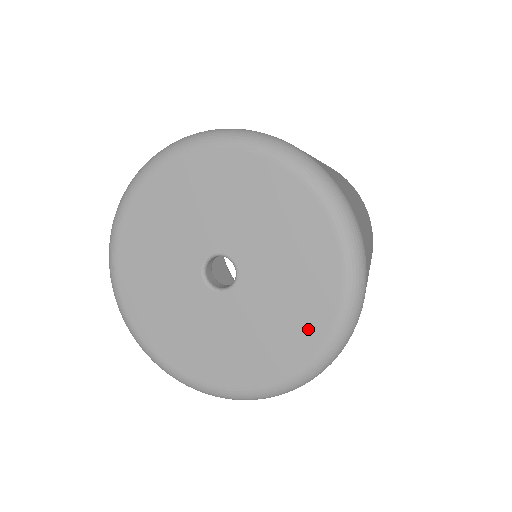
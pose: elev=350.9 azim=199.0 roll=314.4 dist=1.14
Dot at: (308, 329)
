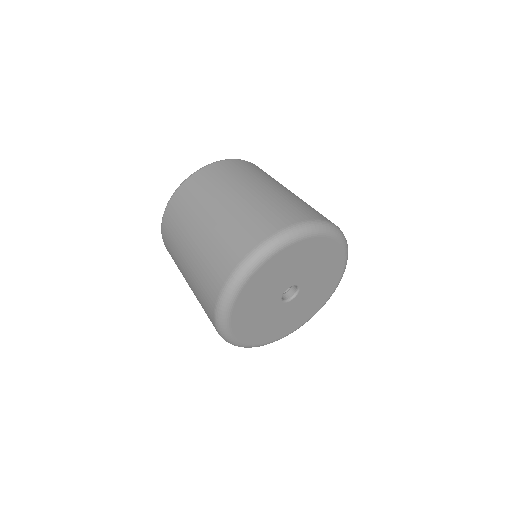
Dot at: (334, 255)
